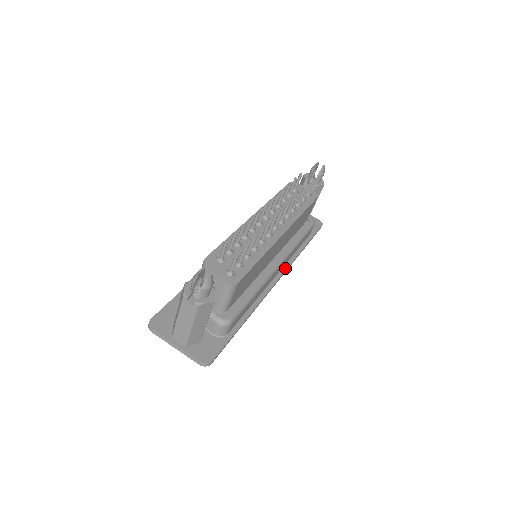
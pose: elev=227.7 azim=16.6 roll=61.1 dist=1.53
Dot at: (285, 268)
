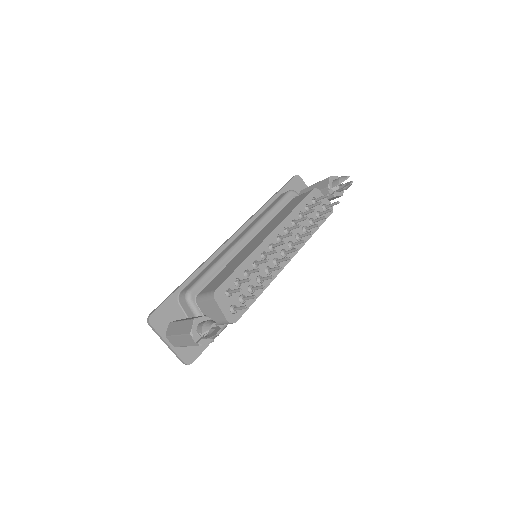
Dot at: occluded
